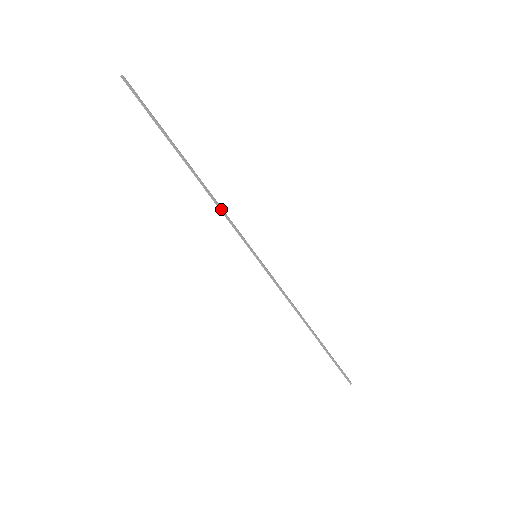
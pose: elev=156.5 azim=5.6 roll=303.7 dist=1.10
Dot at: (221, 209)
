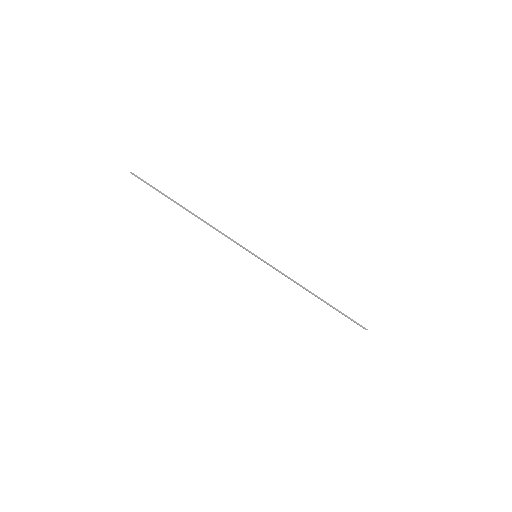
Dot at: (220, 232)
